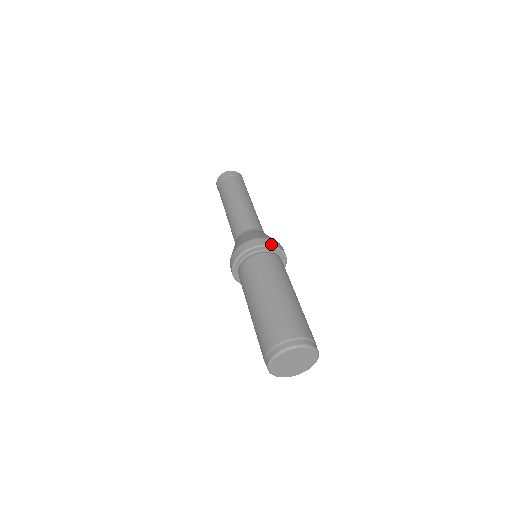
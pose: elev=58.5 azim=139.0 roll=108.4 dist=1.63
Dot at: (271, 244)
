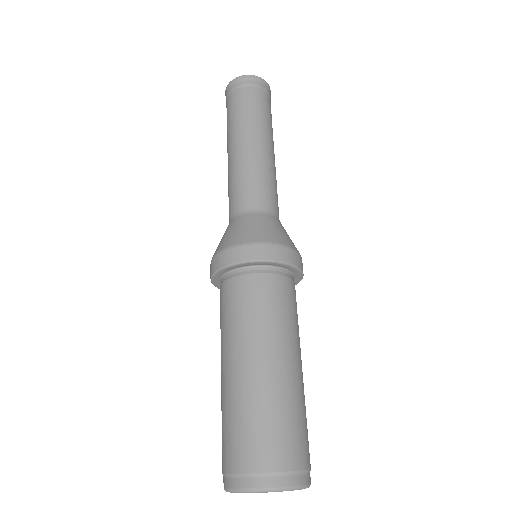
Dot at: occluded
